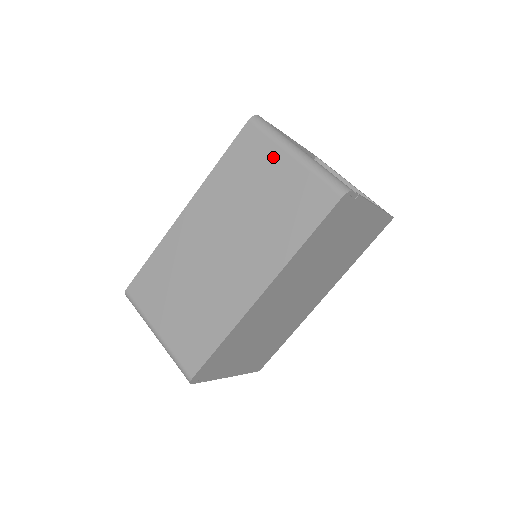
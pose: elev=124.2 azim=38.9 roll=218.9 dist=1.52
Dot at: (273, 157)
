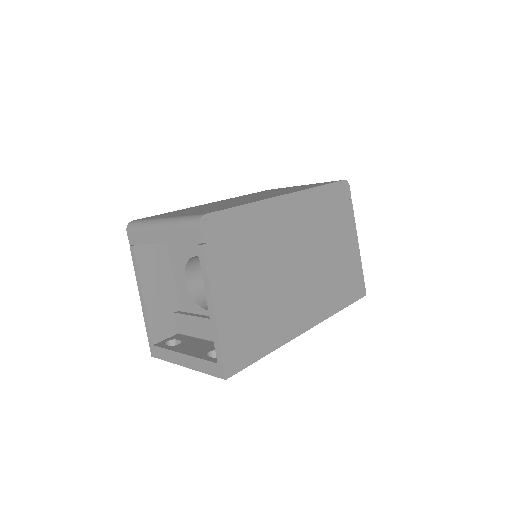
Dot at: (289, 187)
